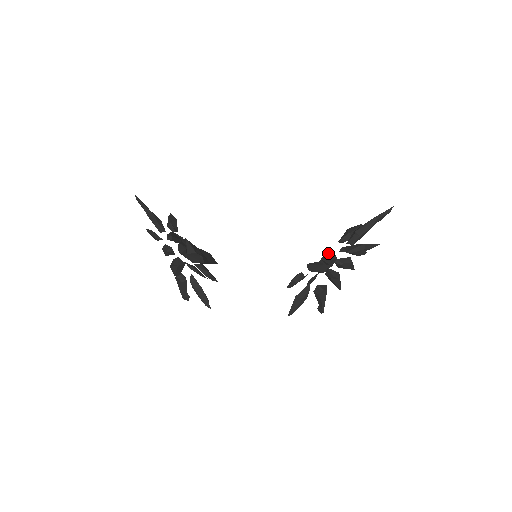
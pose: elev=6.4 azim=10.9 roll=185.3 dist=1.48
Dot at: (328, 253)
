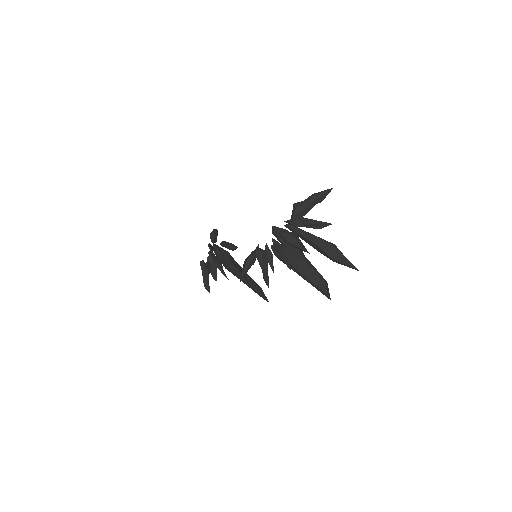
Dot at: (278, 228)
